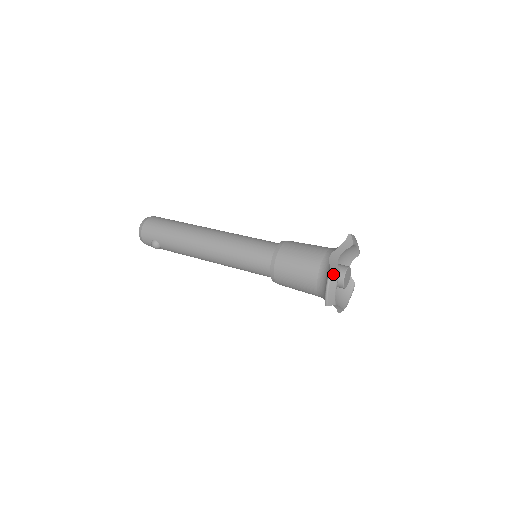
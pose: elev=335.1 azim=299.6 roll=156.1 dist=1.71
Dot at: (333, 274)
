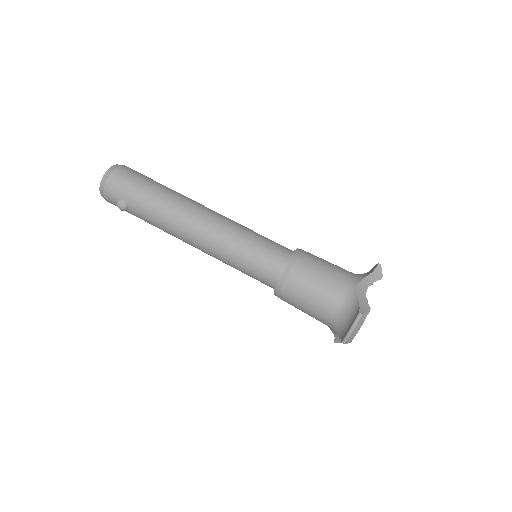
Dot at: (364, 311)
